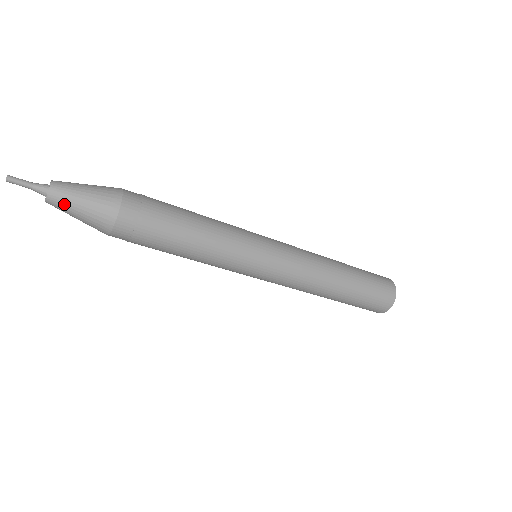
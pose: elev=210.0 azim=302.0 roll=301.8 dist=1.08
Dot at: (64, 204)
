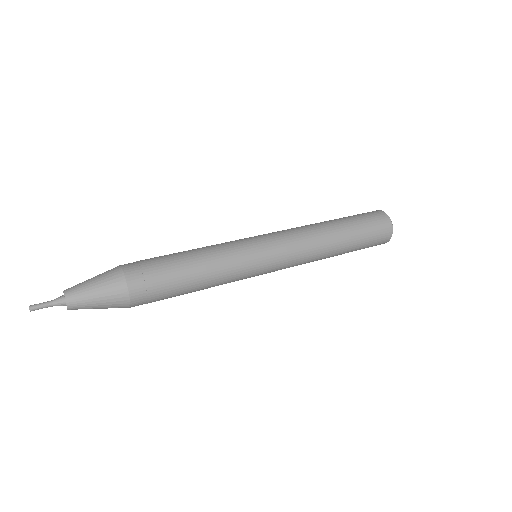
Dot at: (84, 308)
